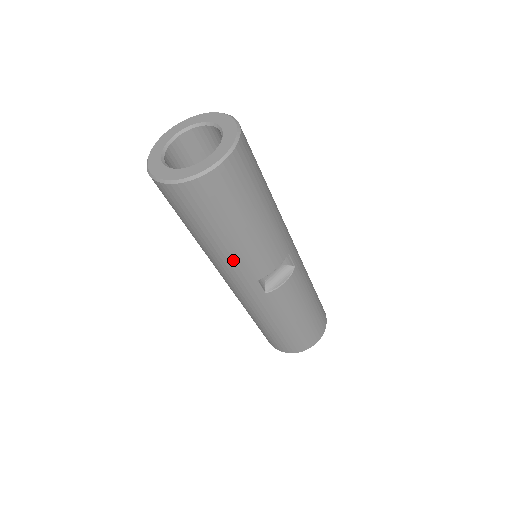
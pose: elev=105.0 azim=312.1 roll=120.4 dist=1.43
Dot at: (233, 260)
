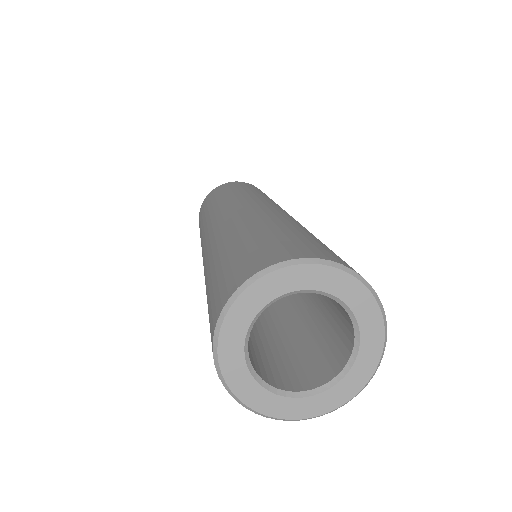
Dot at: occluded
